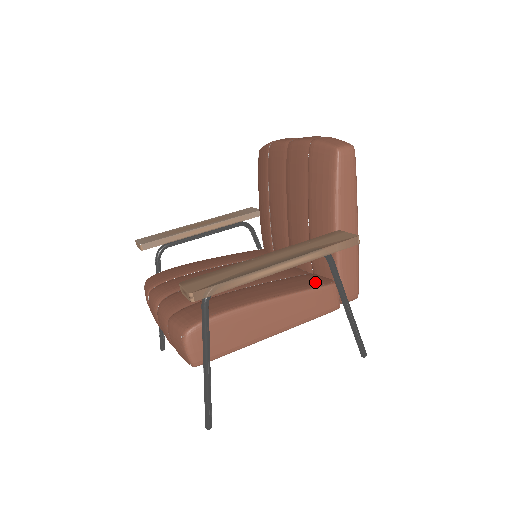
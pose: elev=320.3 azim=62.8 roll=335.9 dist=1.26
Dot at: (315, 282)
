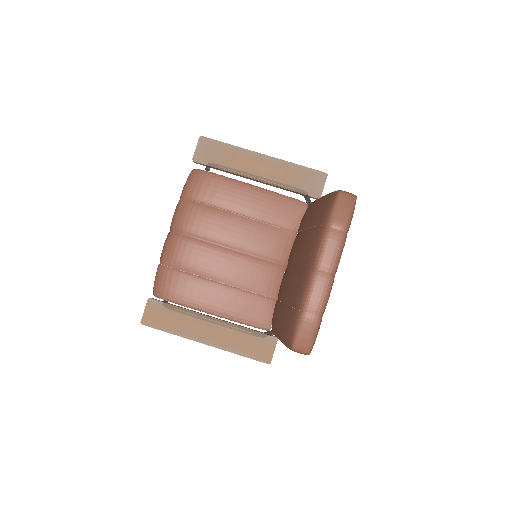
Dot at: (258, 319)
